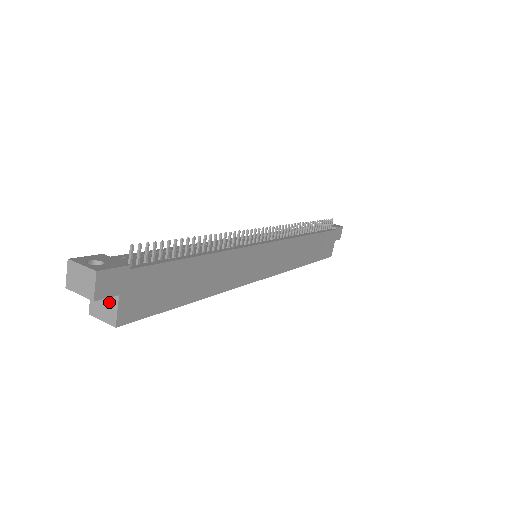
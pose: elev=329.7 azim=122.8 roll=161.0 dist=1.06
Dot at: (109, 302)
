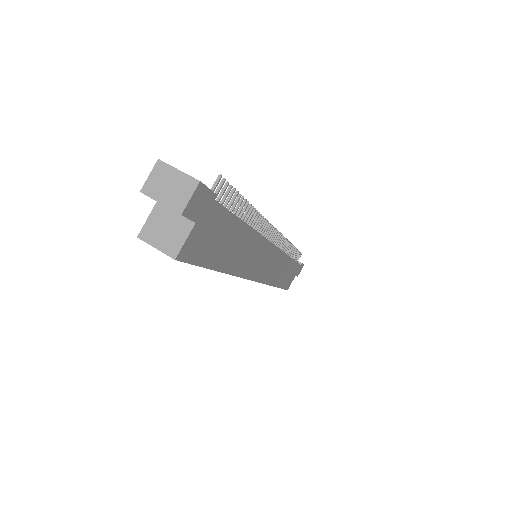
Dot at: (177, 228)
